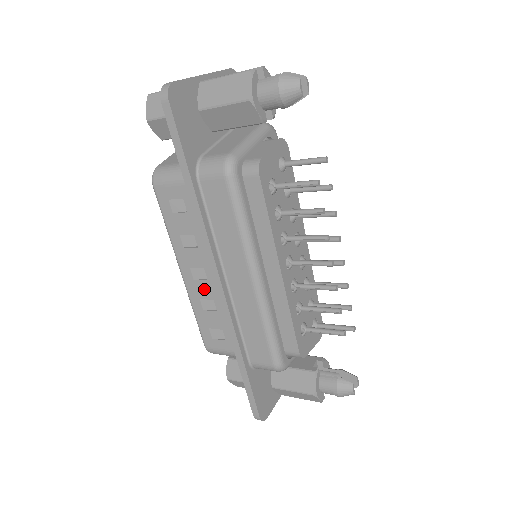
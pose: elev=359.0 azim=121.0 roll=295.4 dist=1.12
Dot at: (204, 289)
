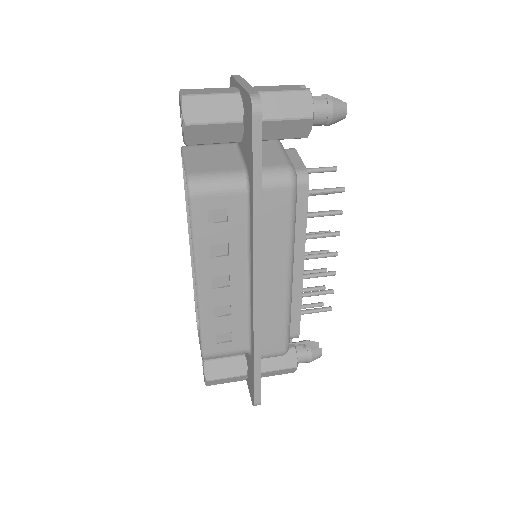
Dot at: (223, 296)
